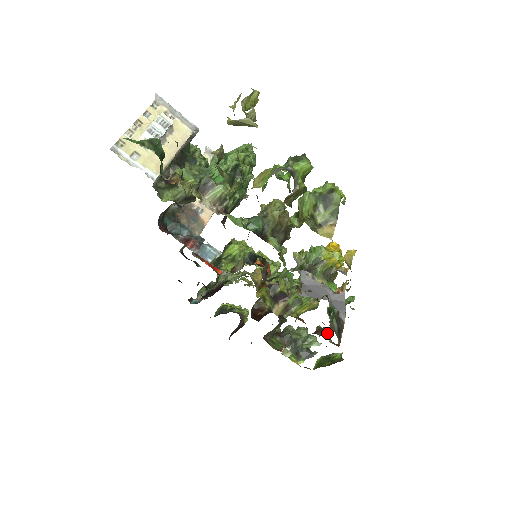
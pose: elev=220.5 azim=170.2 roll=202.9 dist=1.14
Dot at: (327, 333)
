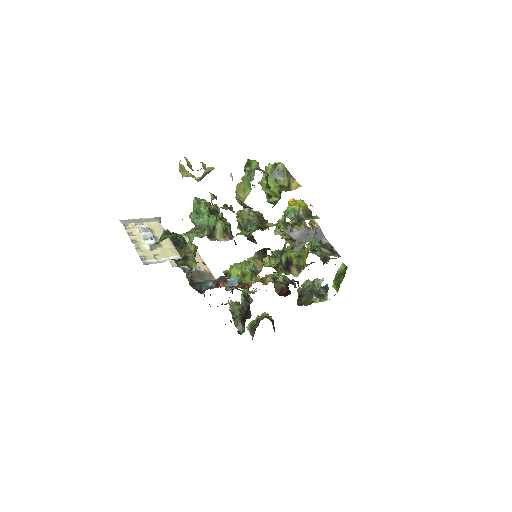
Dot at: (328, 257)
